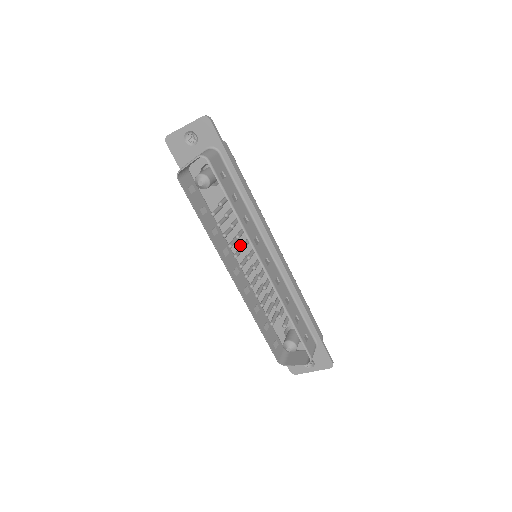
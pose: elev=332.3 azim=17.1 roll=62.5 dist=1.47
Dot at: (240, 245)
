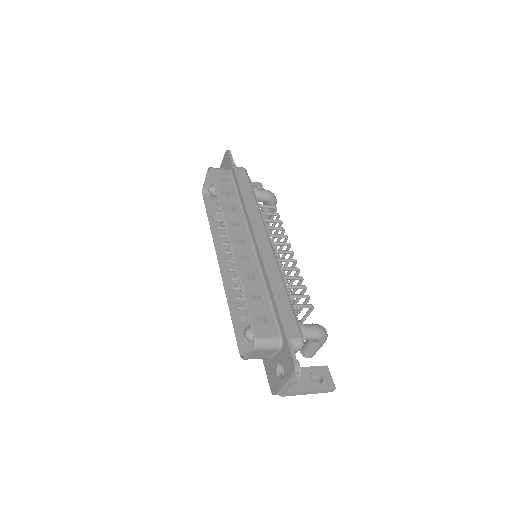
Dot at: occluded
